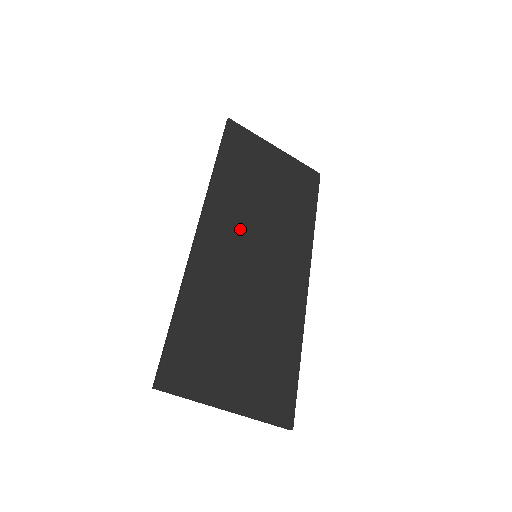
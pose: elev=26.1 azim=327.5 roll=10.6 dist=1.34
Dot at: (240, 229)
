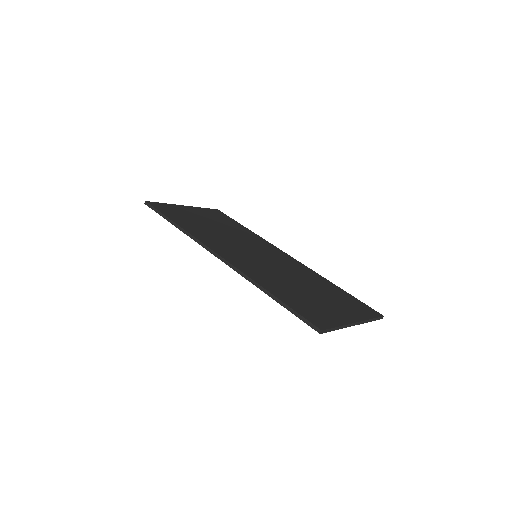
Dot at: (232, 247)
